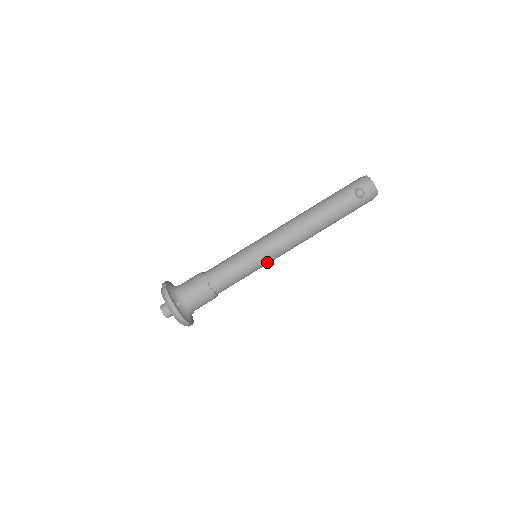
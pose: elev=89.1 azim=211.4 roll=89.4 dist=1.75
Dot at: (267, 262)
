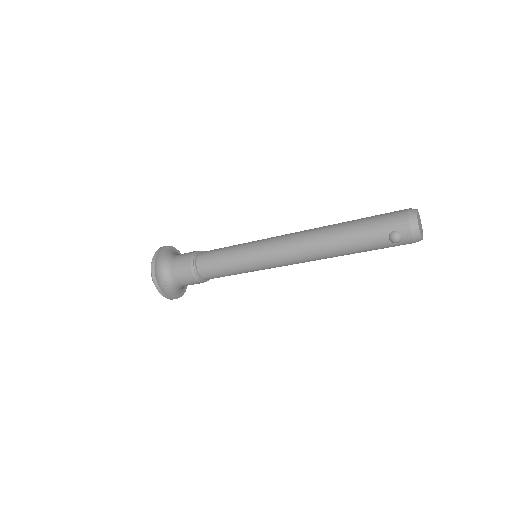
Dot at: occluded
